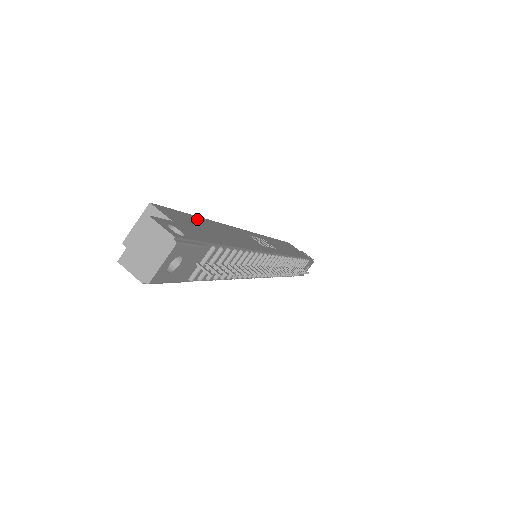
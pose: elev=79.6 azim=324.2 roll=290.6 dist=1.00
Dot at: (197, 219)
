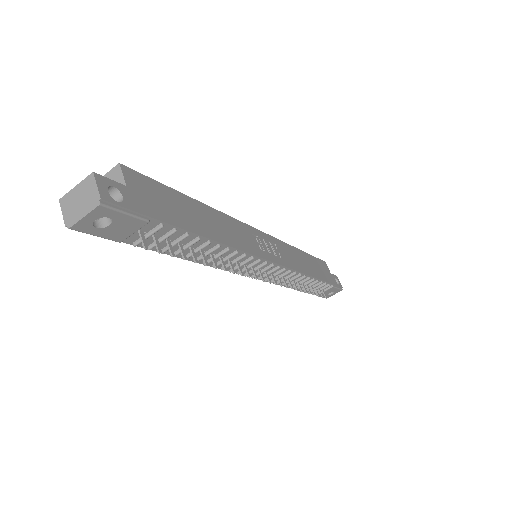
Dot at: (178, 196)
